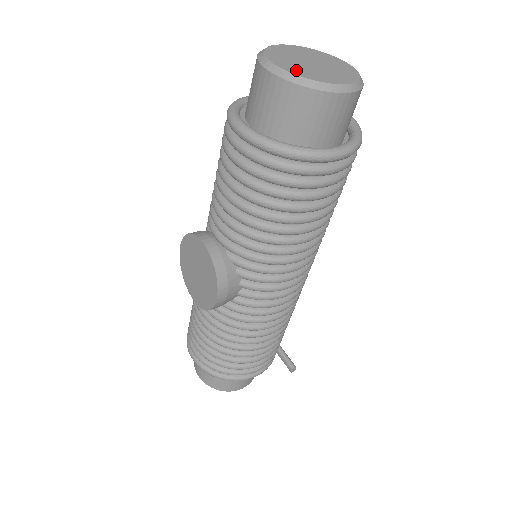
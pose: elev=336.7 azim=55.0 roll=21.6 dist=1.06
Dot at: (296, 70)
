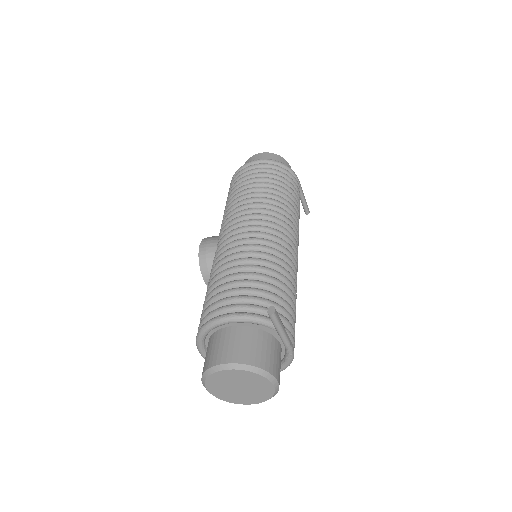
Dot at: occluded
